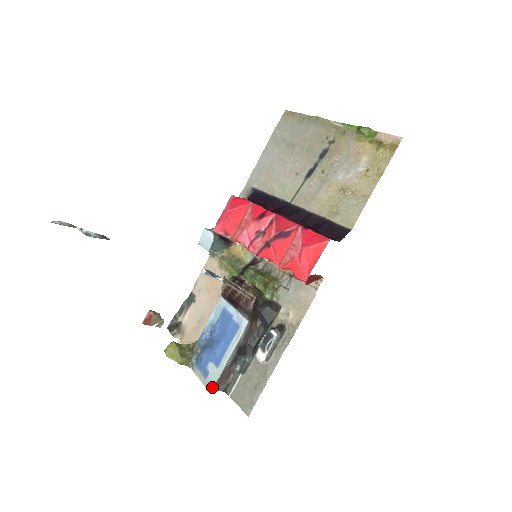
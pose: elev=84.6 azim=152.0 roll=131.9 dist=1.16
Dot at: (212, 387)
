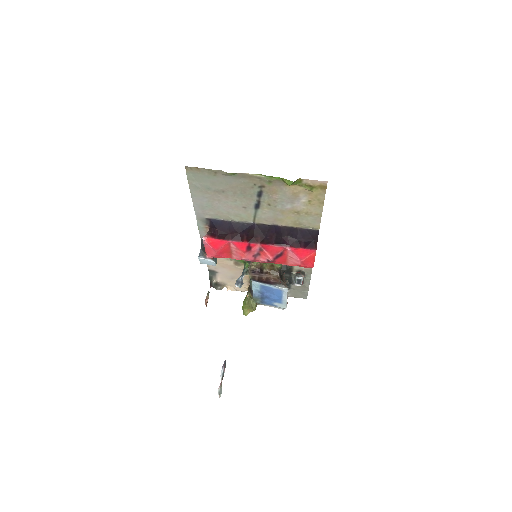
Dot at: occluded
